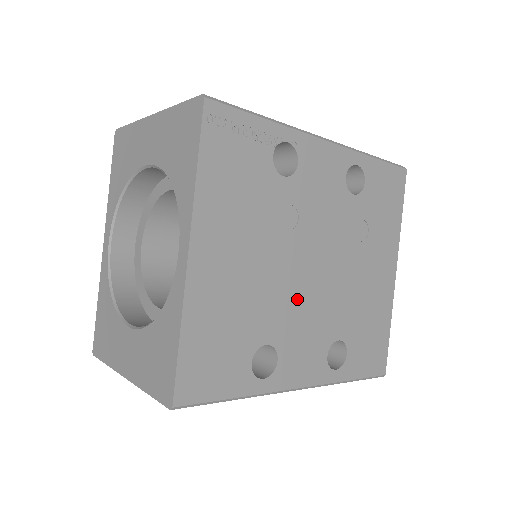
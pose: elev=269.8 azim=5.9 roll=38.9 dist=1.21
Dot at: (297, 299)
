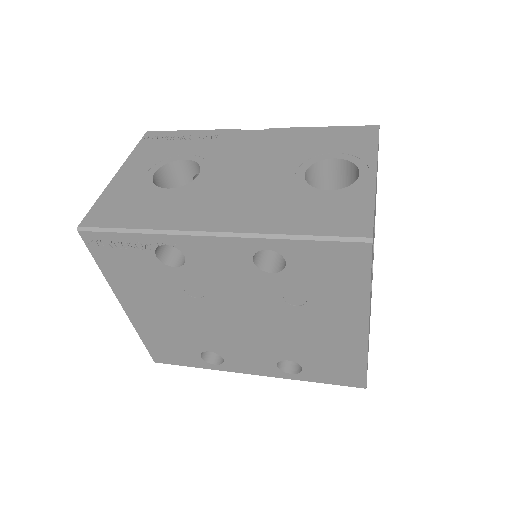
Dot at: (228, 334)
